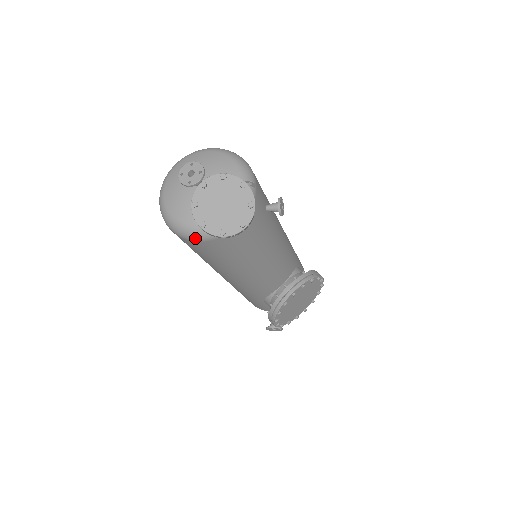
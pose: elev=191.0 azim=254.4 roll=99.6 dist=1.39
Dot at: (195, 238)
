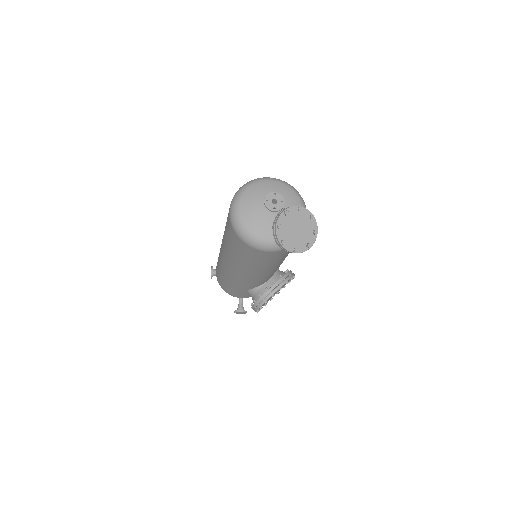
Dot at: (264, 249)
